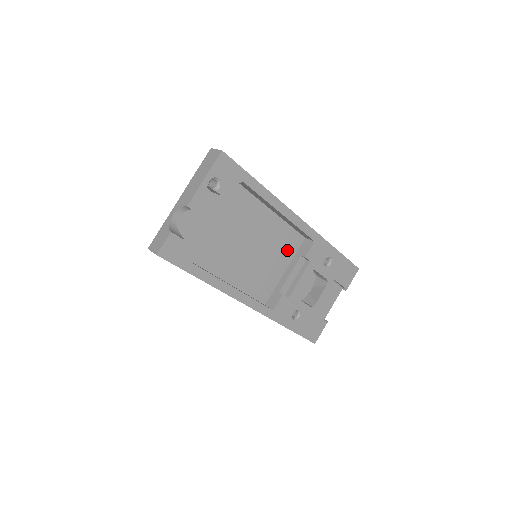
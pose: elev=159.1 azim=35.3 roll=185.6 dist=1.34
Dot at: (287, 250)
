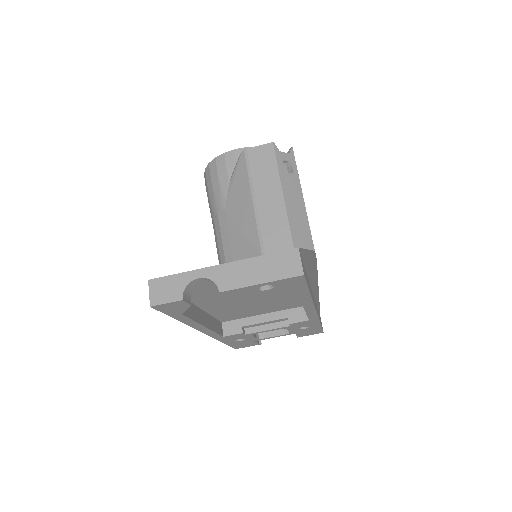
Dot at: (281, 307)
